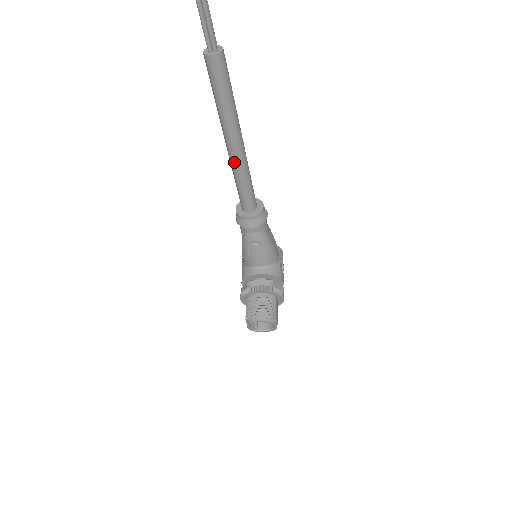
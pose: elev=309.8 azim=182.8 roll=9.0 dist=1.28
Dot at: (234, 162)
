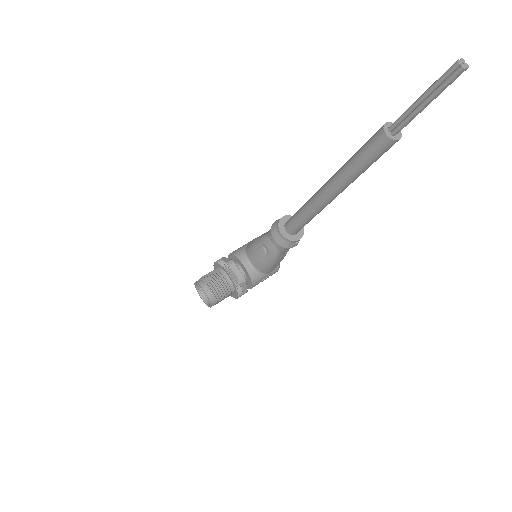
Dot at: (316, 198)
